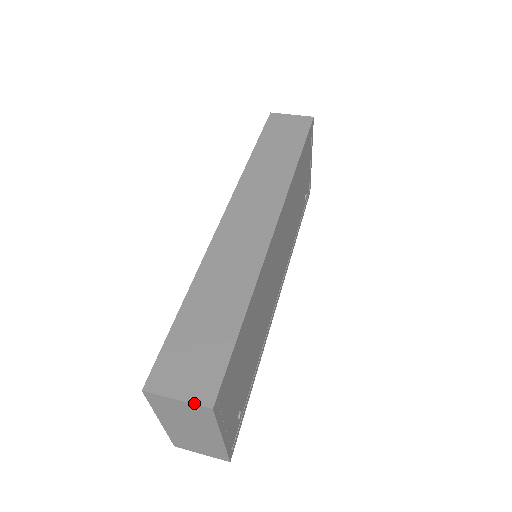
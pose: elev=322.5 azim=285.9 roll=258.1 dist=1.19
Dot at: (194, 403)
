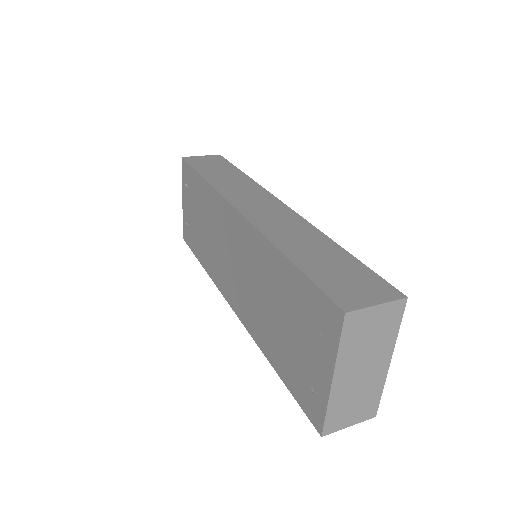
Dot at: (392, 300)
